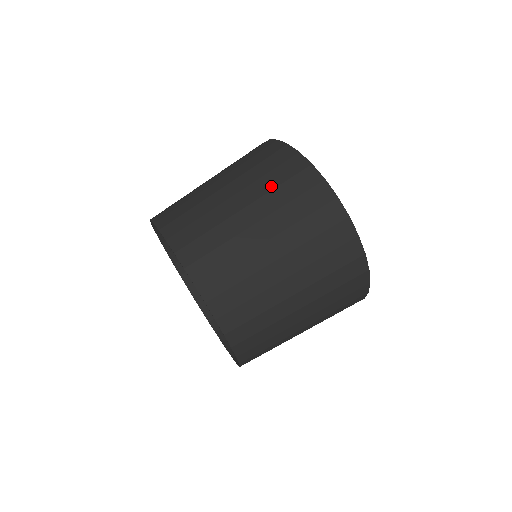
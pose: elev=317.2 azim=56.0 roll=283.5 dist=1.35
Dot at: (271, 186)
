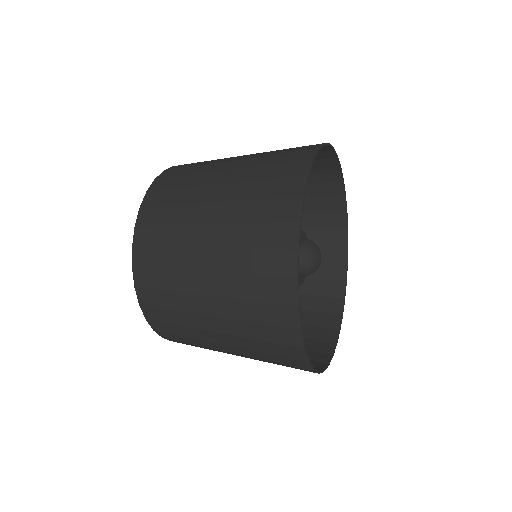
Dot at: occluded
